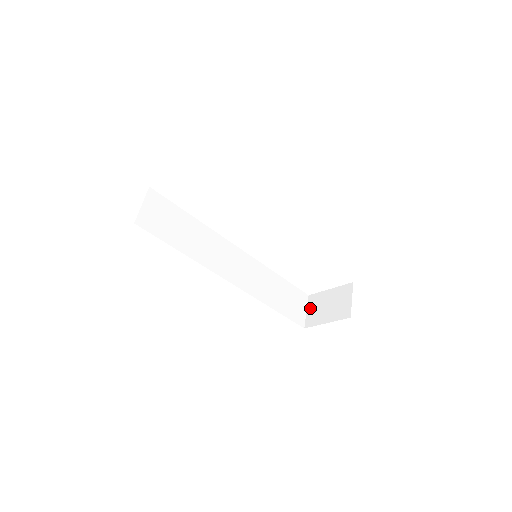
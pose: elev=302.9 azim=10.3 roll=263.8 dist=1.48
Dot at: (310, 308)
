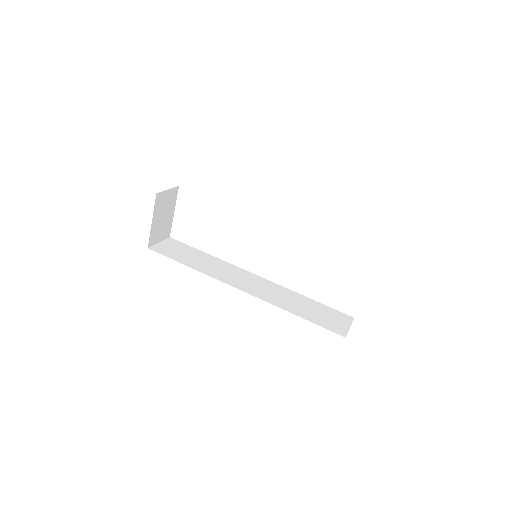
Dot at: occluded
